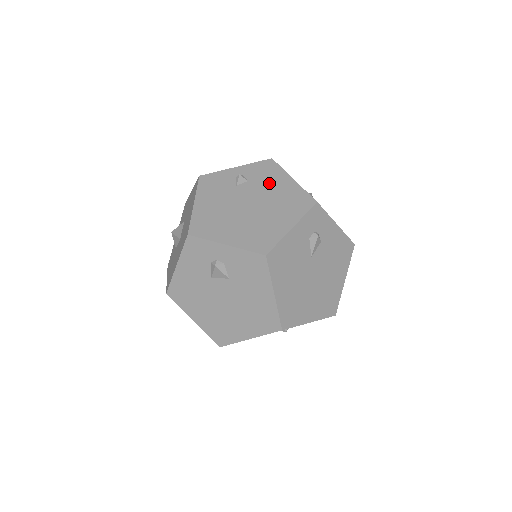
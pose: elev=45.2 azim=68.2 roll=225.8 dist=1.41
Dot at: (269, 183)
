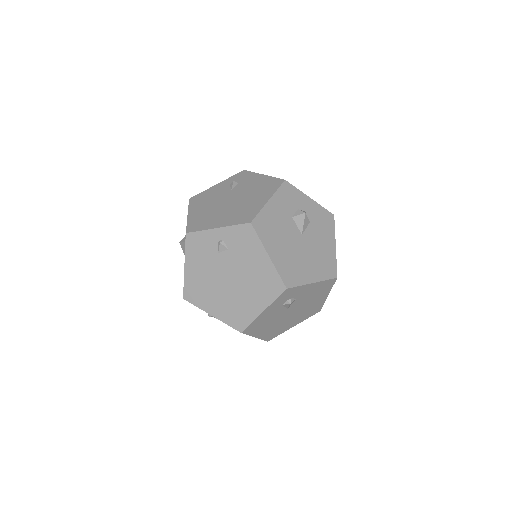
Dot at: (246, 256)
